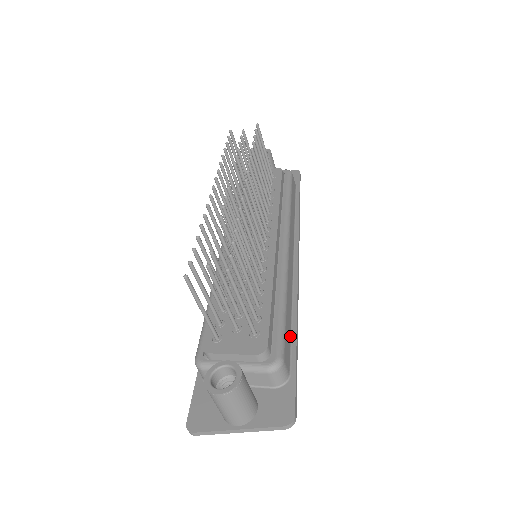
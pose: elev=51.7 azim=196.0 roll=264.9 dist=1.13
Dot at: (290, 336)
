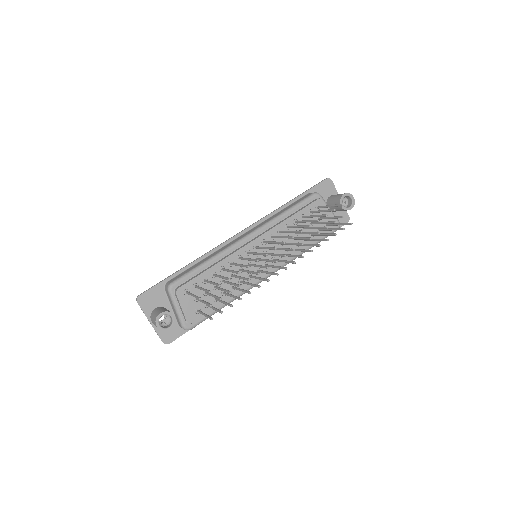
Dot at: occluded
